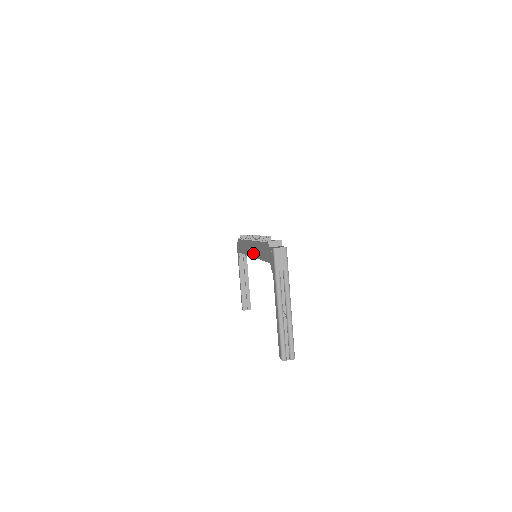
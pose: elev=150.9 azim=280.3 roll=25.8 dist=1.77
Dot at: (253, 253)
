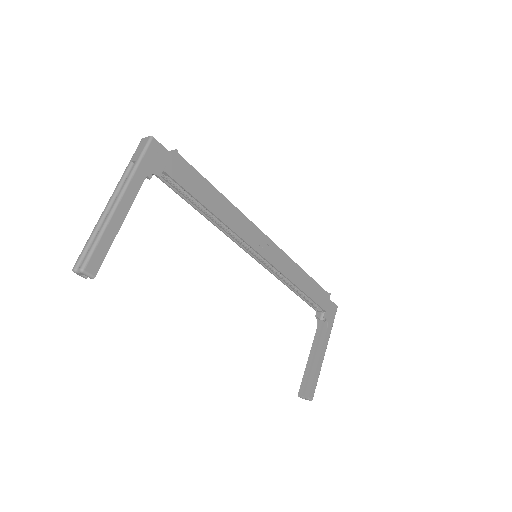
Dot at: occluded
